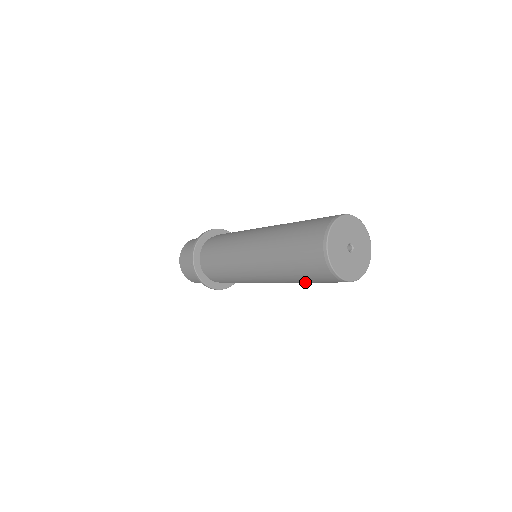
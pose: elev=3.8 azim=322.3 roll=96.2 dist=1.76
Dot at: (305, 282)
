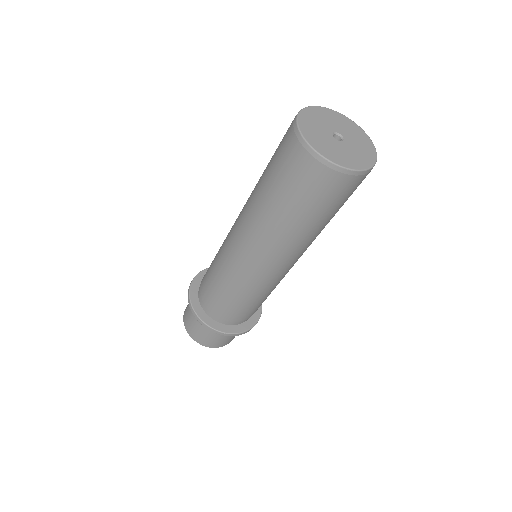
Dot at: (299, 221)
